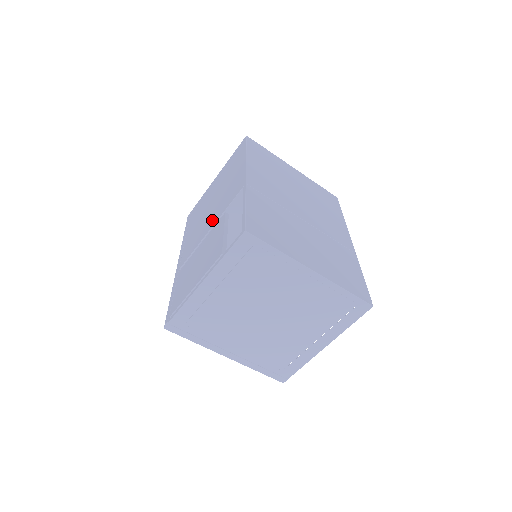
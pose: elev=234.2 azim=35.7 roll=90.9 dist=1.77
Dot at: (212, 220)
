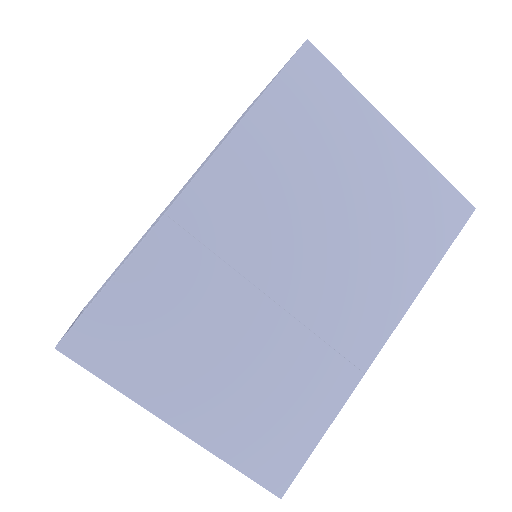
Dot at: occluded
